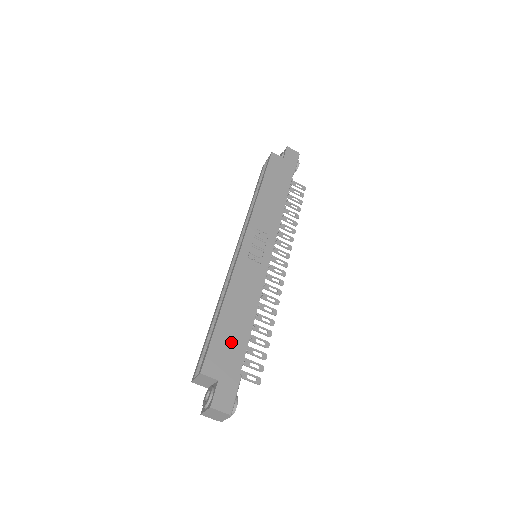
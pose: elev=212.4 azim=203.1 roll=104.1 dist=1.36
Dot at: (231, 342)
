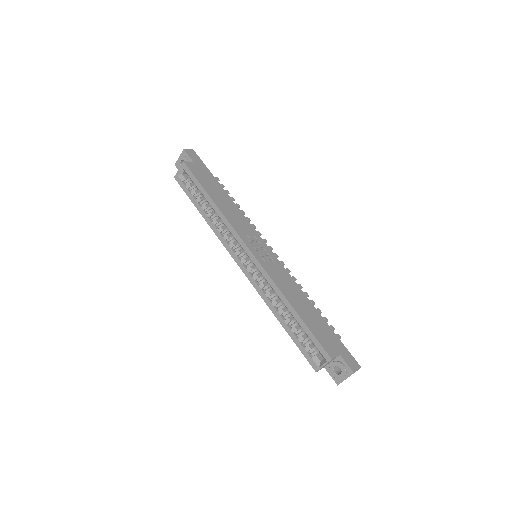
Dot at: (319, 326)
